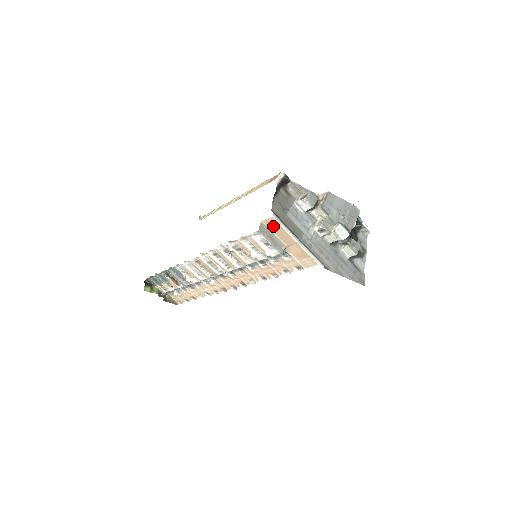
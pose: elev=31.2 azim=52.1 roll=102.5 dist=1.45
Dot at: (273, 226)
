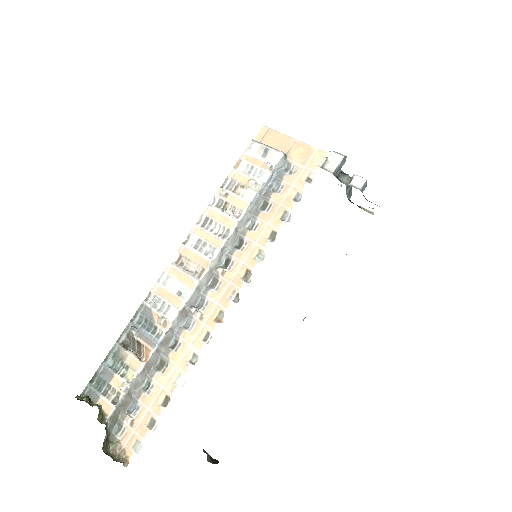
Dot at: (266, 138)
